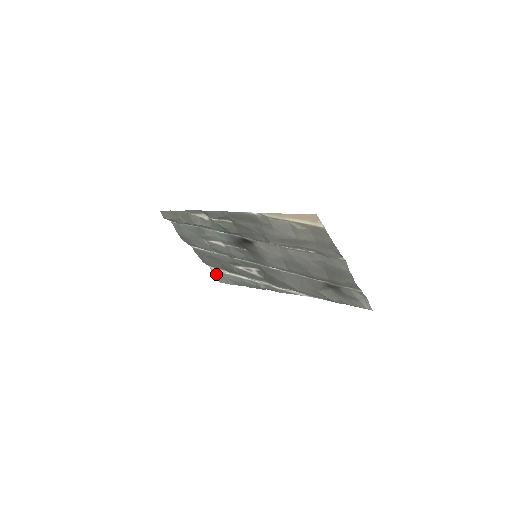
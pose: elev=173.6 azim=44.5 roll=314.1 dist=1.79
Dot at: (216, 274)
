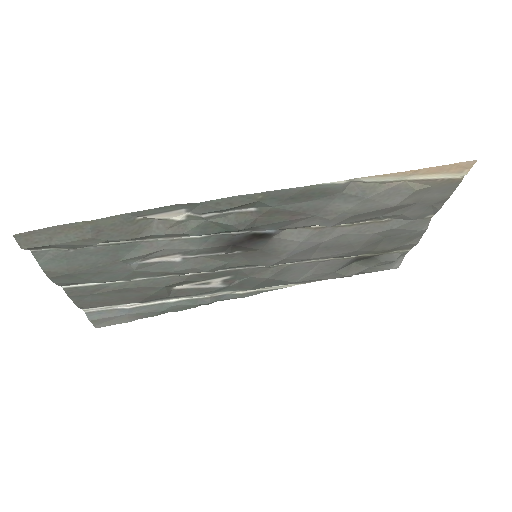
Dot at: (99, 317)
